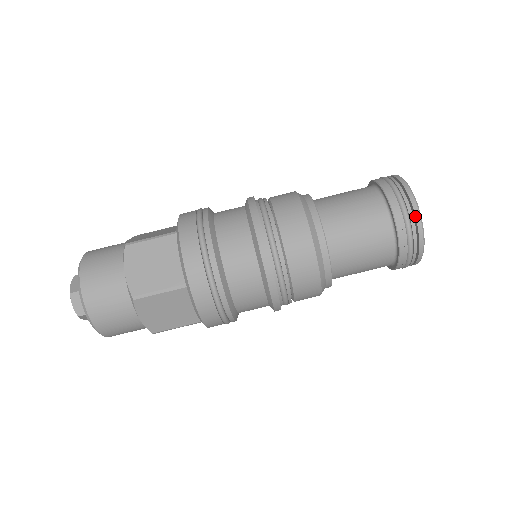
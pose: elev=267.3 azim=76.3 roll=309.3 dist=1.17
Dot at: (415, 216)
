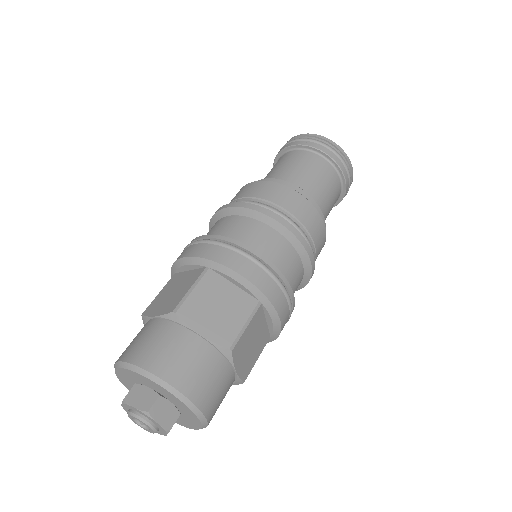
Dot at: (341, 151)
